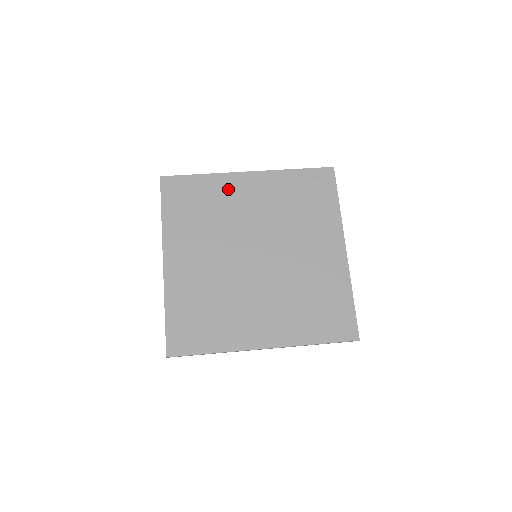
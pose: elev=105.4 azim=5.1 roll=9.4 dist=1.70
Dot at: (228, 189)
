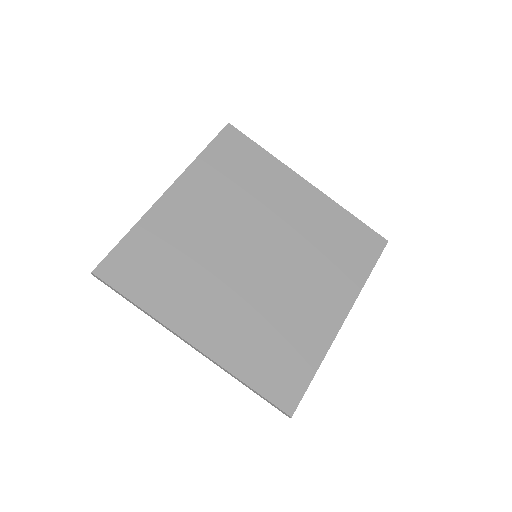
Dot at: (169, 222)
